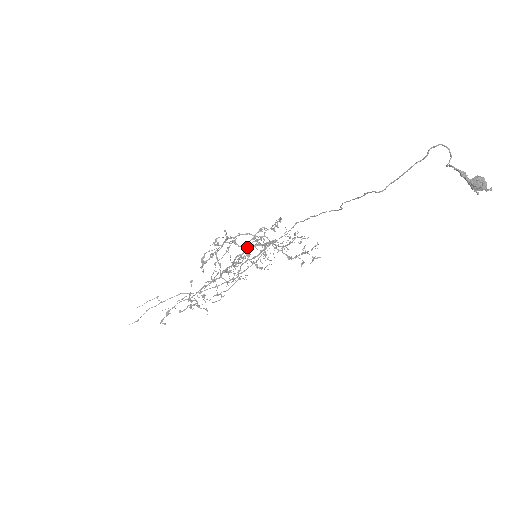
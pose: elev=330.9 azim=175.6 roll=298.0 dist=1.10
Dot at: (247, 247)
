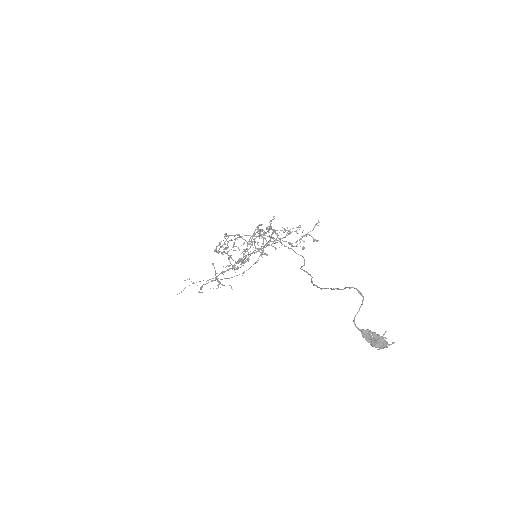
Dot at: (244, 256)
